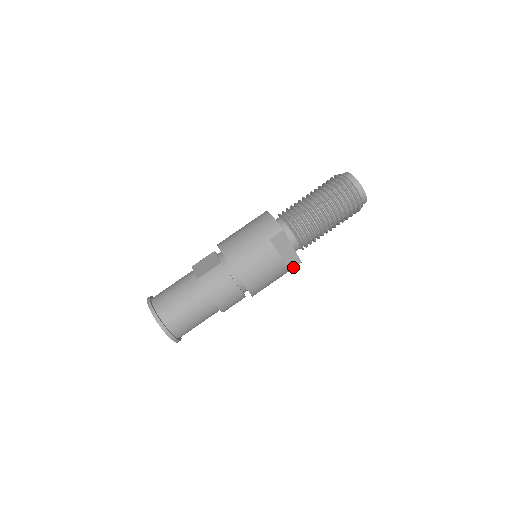
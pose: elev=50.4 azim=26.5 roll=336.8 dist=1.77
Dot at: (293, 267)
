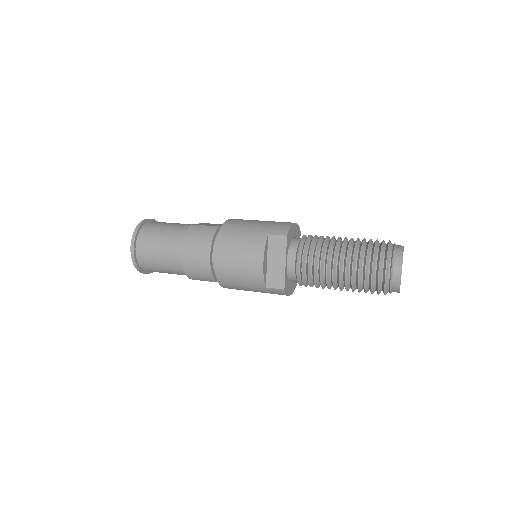
Dot at: (273, 287)
